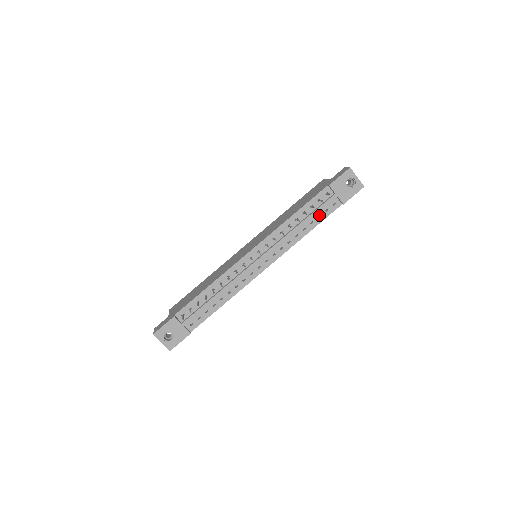
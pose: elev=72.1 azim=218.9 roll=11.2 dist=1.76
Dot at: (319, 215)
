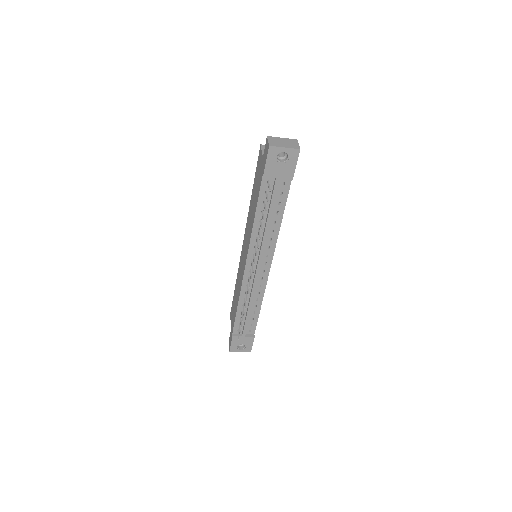
Dot at: (279, 199)
